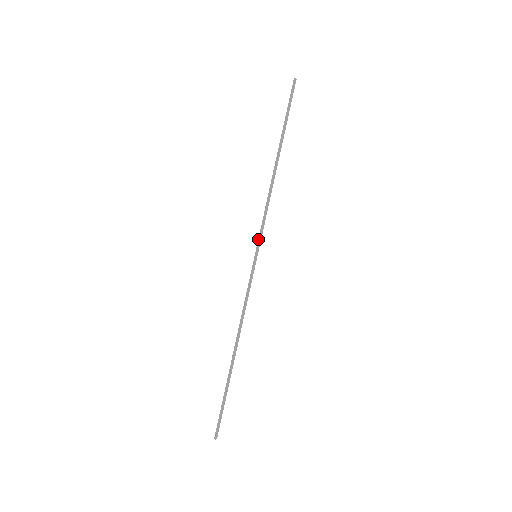
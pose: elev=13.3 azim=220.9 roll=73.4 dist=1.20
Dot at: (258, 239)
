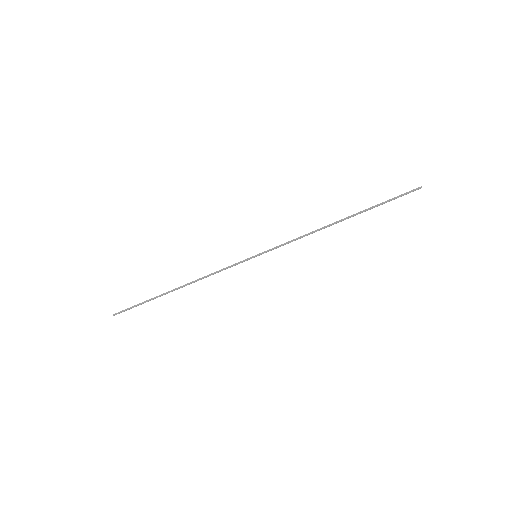
Dot at: (270, 249)
